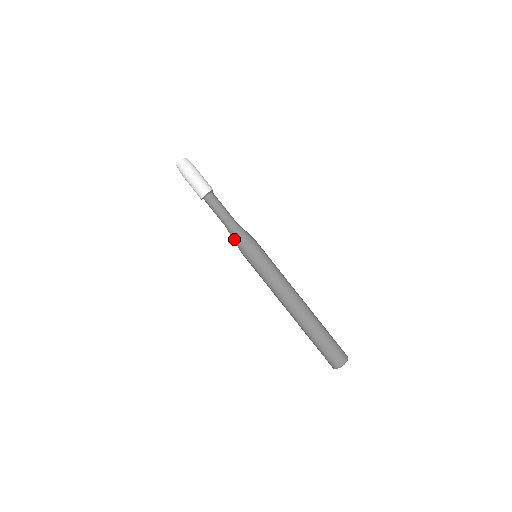
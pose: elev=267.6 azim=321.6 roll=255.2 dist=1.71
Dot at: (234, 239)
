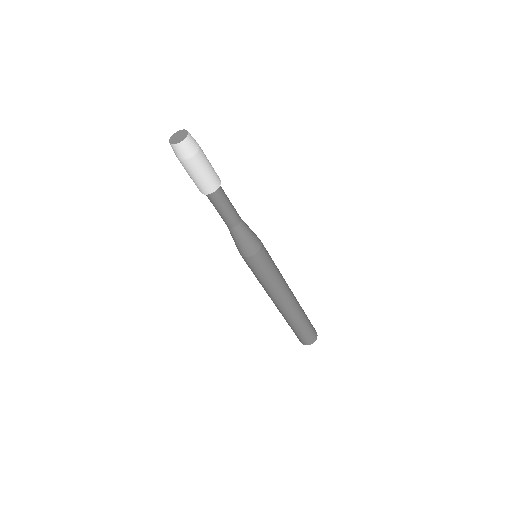
Dot at: (233, 239)
